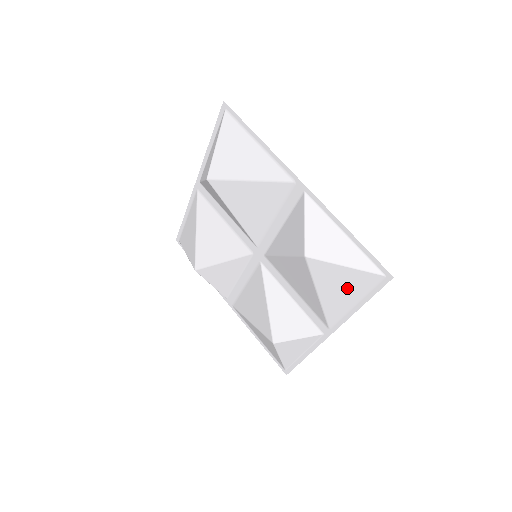
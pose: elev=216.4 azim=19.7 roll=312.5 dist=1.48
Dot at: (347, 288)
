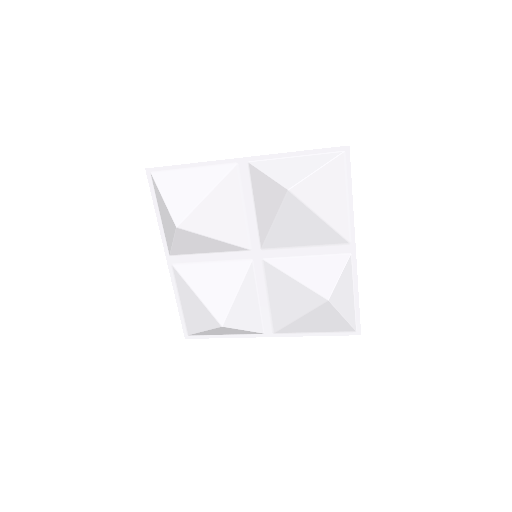
Dot at: (325, 324)
